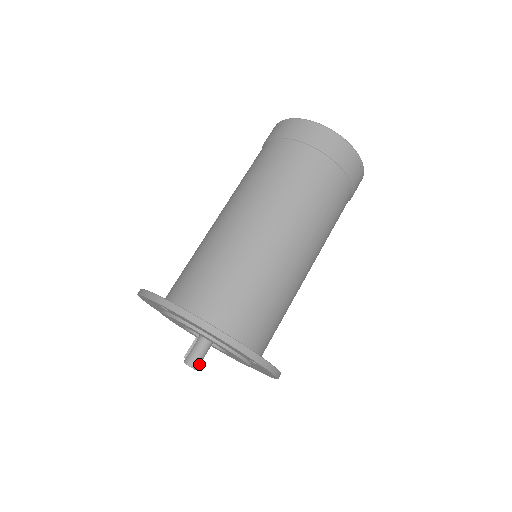
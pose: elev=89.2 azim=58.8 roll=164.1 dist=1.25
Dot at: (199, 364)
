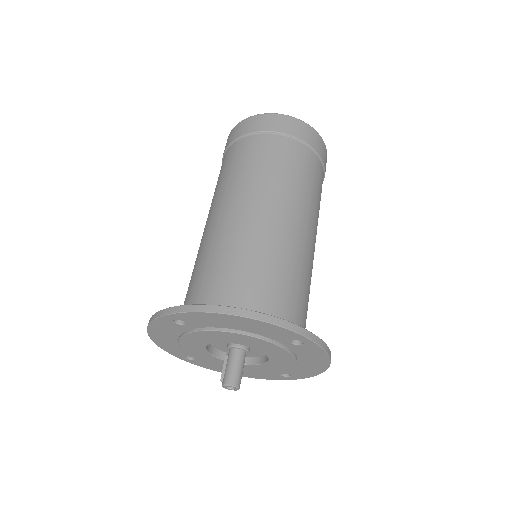
Dot at: (240, 381)
